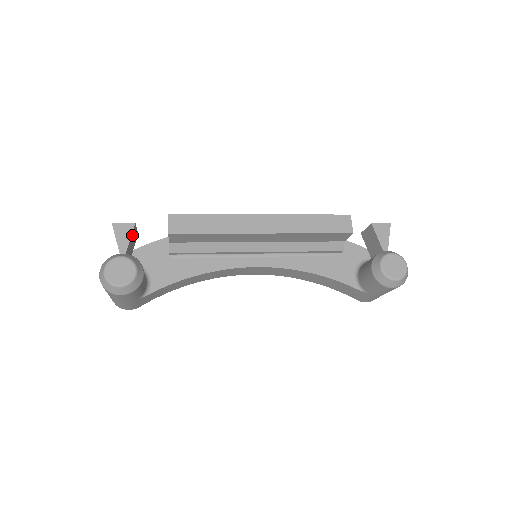
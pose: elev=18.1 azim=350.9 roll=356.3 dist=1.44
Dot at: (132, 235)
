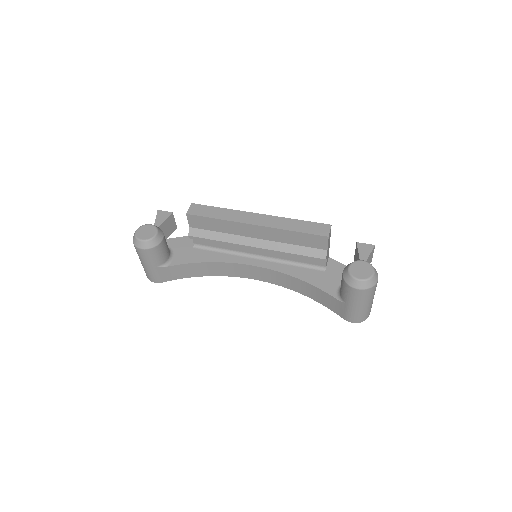
Dot at: (168, 220)
